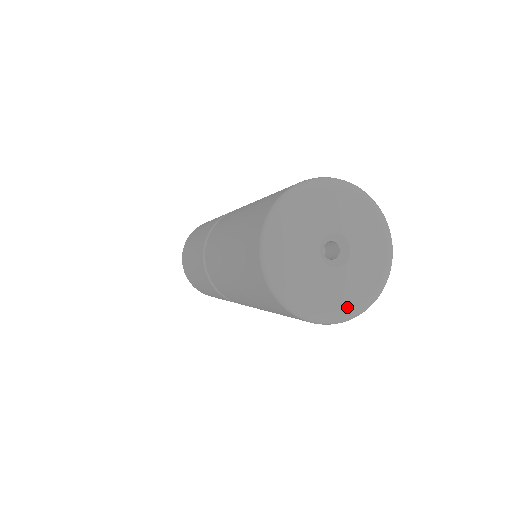
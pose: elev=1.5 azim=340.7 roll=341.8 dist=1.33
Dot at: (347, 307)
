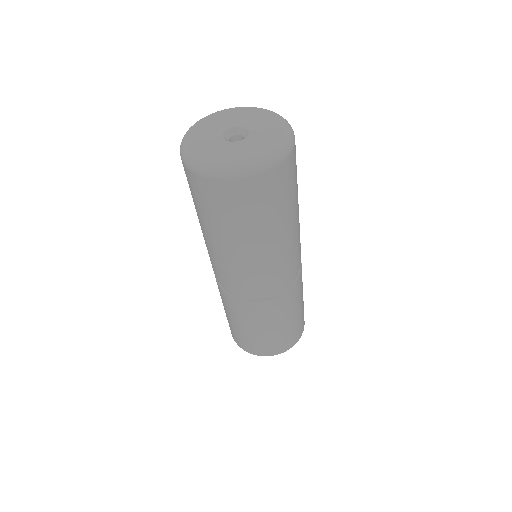
Dot at: (249, 159)
